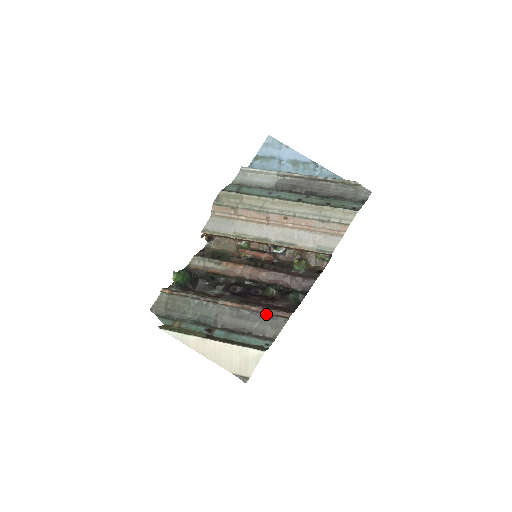
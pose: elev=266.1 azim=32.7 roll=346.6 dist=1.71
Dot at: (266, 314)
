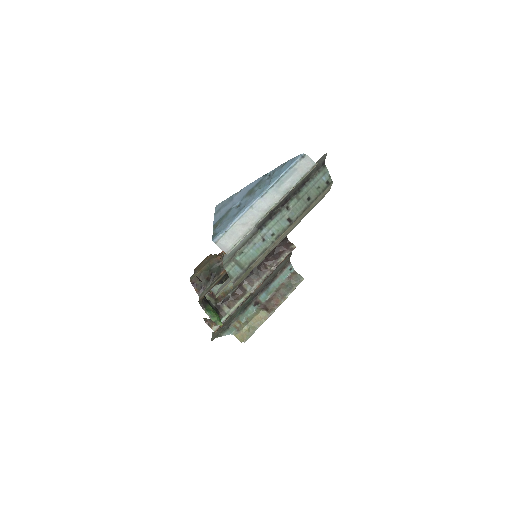
Dot at: occluded
